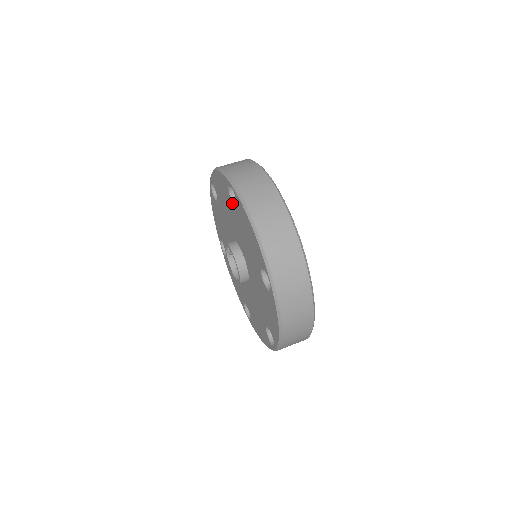
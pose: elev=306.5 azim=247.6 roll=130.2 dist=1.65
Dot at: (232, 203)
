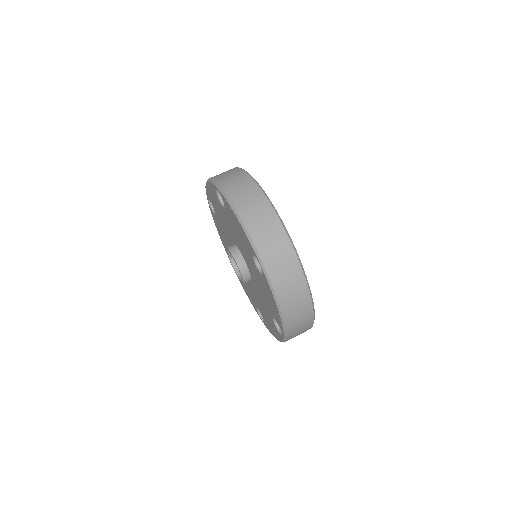
Dot at: (222, 206)
